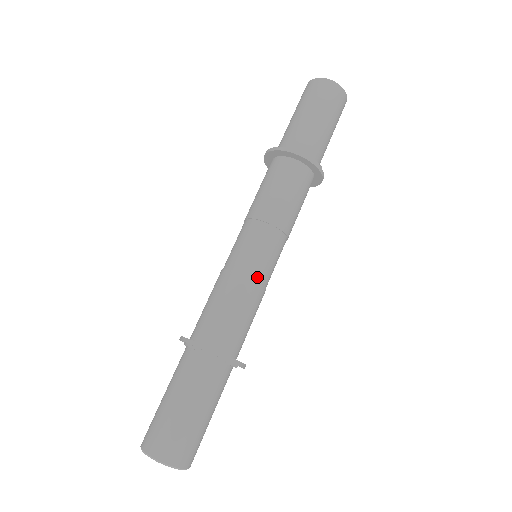
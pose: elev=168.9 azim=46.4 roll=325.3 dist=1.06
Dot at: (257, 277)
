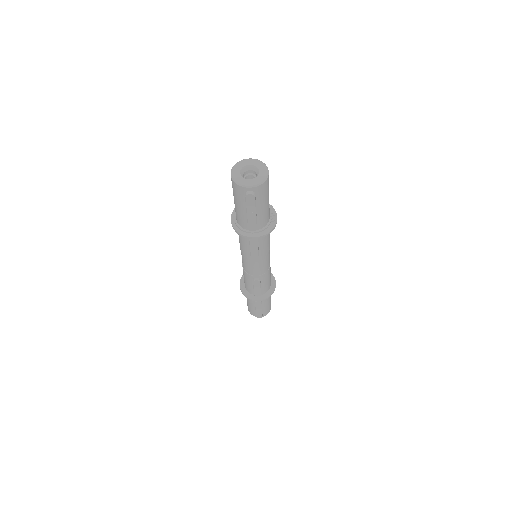
Dot at: occluded
